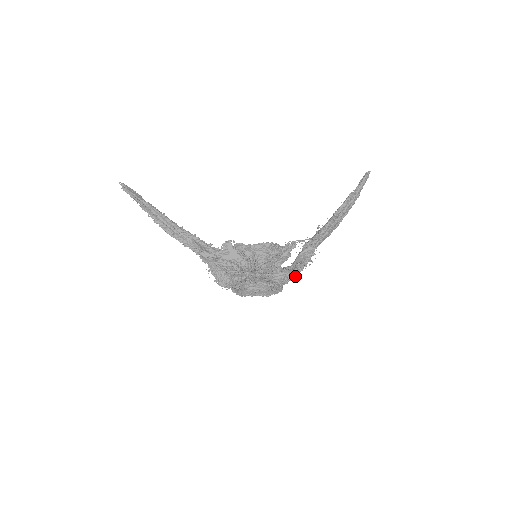
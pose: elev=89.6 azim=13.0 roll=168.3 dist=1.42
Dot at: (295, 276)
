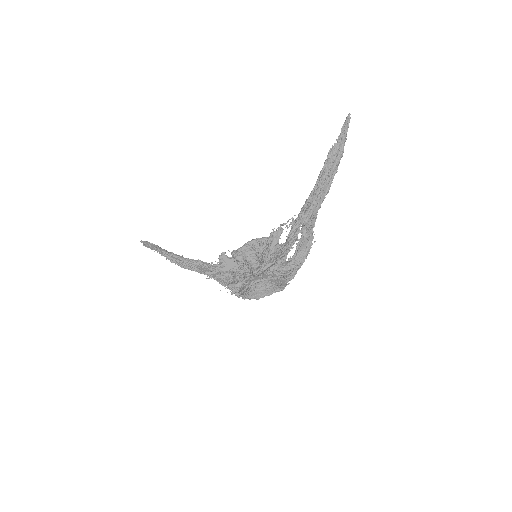
Dot at: (304, 259)
